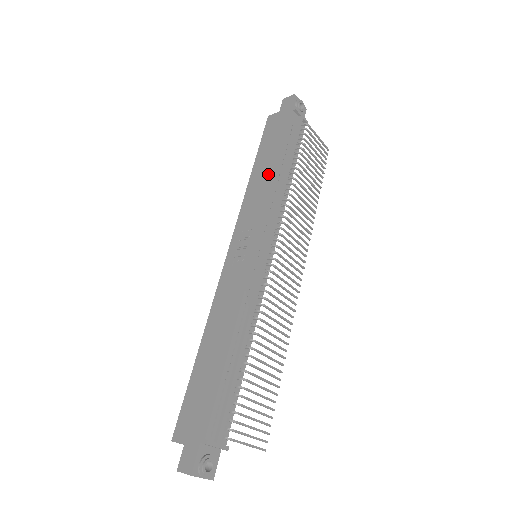
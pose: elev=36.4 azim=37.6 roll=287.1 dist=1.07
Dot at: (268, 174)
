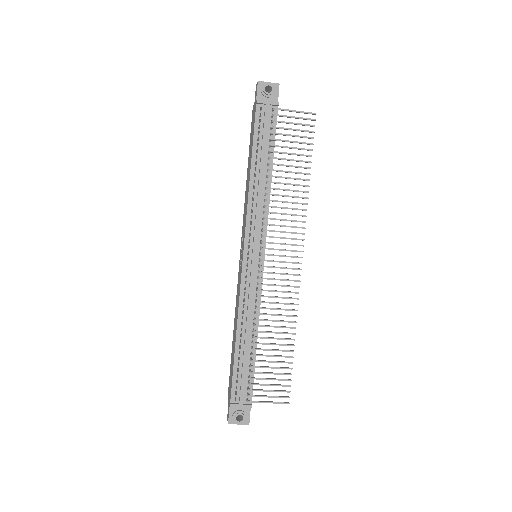
Dot at: (248, 180)
